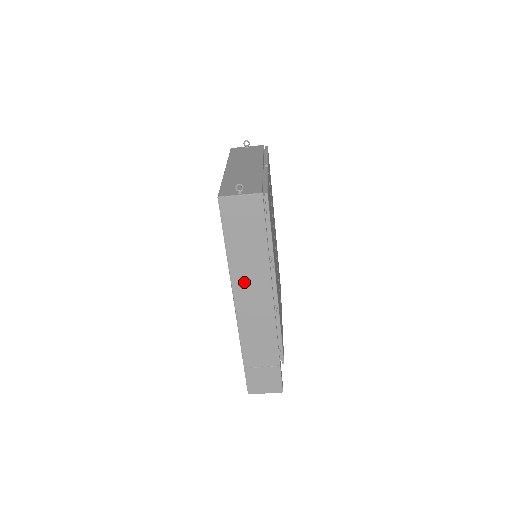
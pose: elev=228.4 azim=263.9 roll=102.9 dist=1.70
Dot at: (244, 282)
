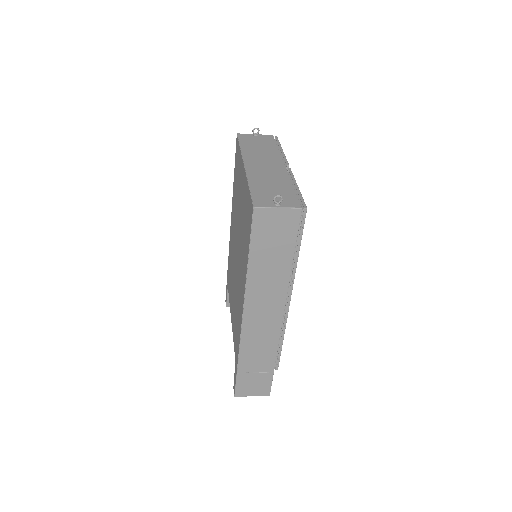
Dot at: (259, 293)
